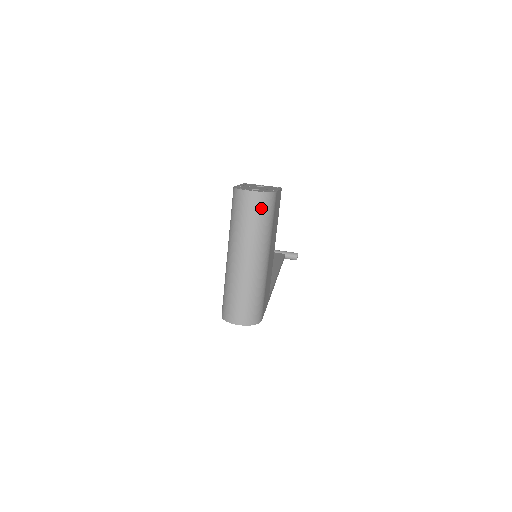
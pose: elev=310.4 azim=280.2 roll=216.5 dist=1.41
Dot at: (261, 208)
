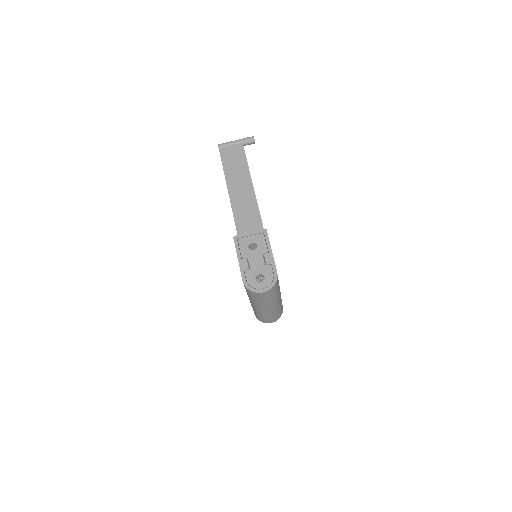
Dot at: (272, 293)
